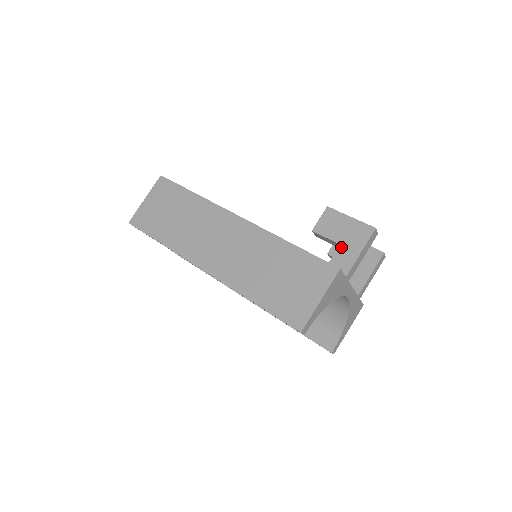
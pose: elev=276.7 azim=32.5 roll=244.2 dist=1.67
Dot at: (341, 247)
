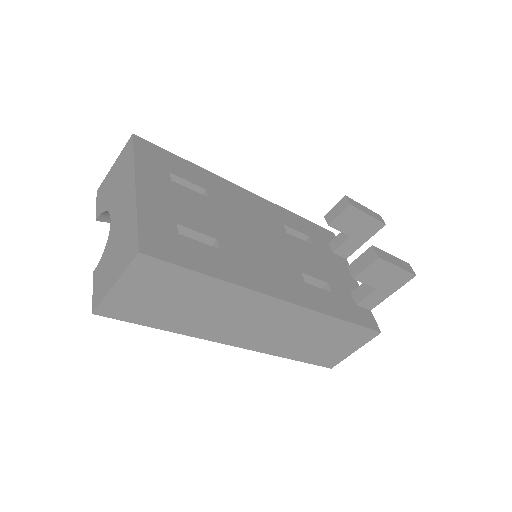
Dot at: (377, 291)
